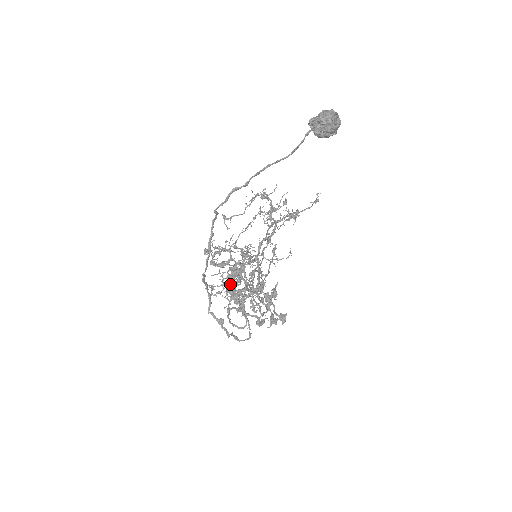
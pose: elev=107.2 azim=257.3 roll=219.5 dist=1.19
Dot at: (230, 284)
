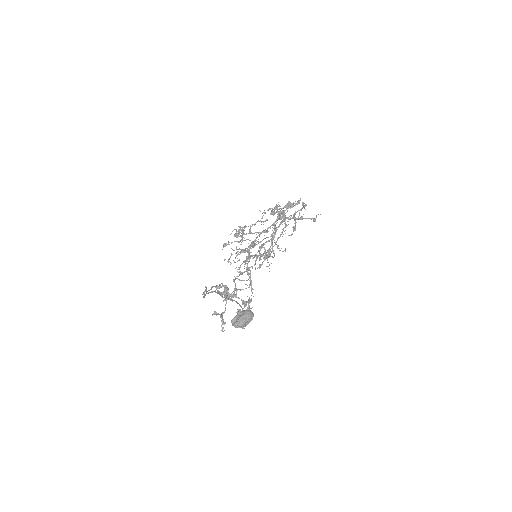
Dot at: occluded
